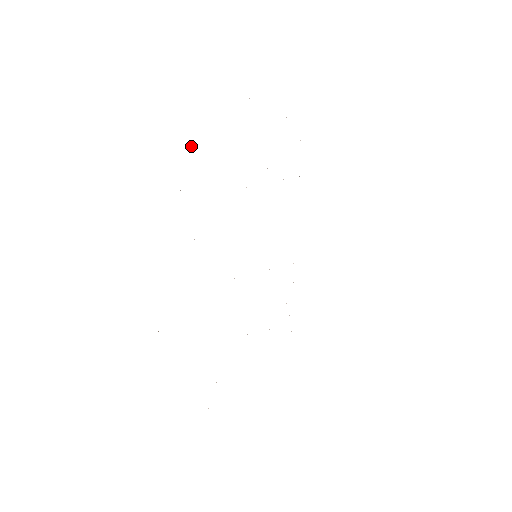
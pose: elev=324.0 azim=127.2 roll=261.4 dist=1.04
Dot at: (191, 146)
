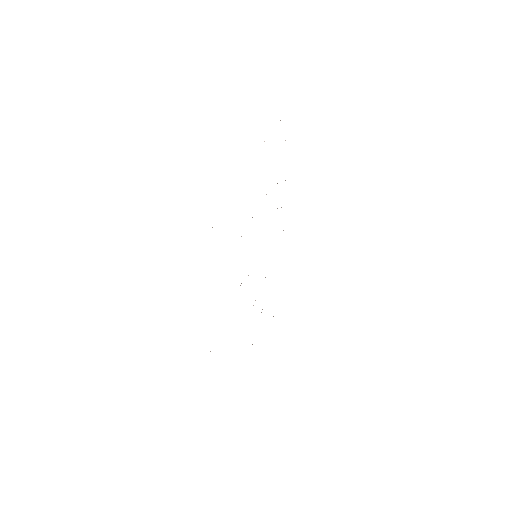
Dot at: occluded
